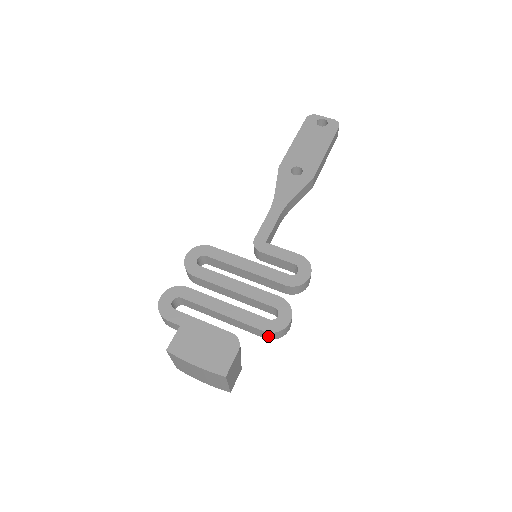
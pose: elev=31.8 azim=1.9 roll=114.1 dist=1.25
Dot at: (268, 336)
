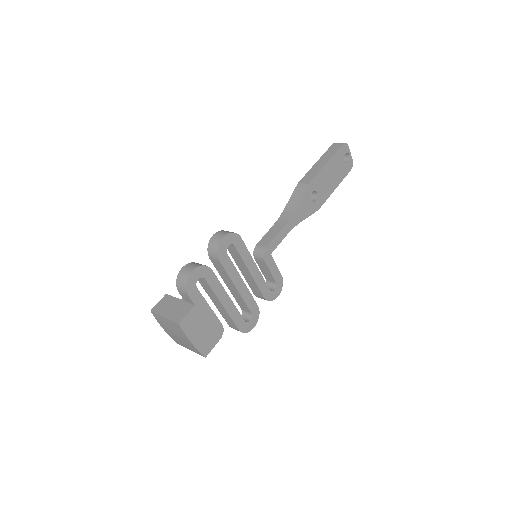
Dot at: (235, 329)
